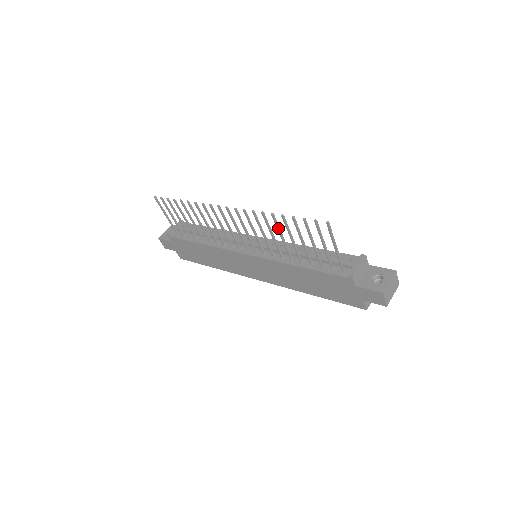
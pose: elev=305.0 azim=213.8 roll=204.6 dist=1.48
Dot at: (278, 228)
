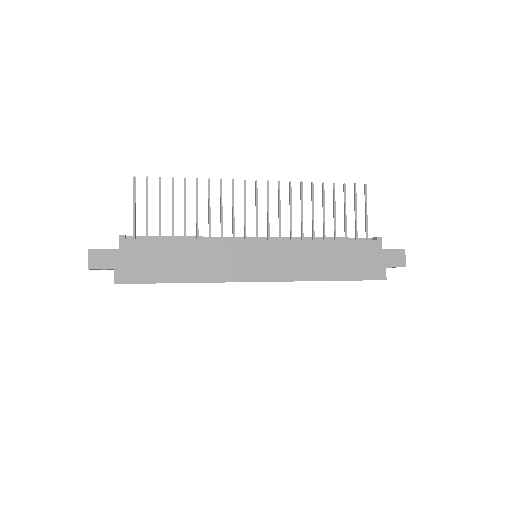
Dot at: (313, 199)
